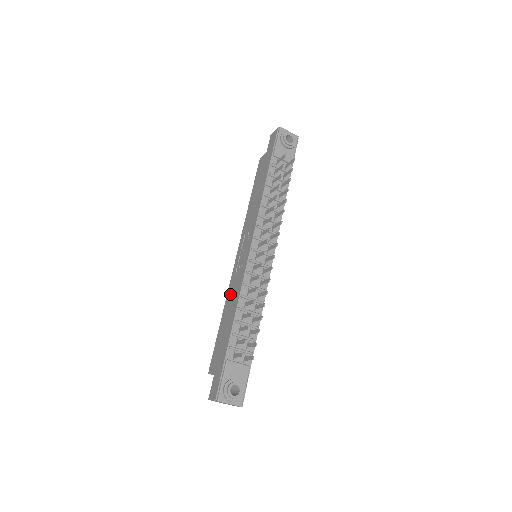
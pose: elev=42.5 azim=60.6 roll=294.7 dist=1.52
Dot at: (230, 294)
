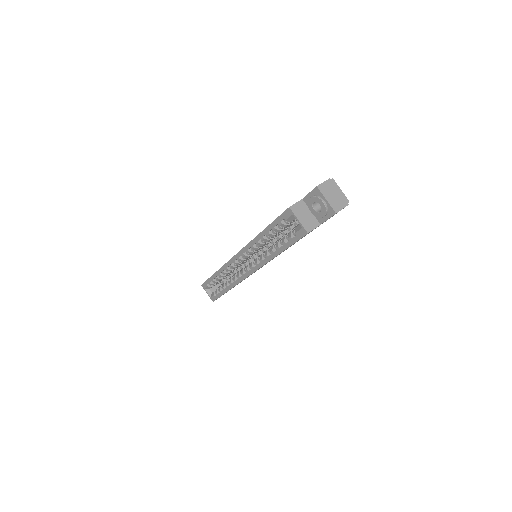
Dot at: occluded
